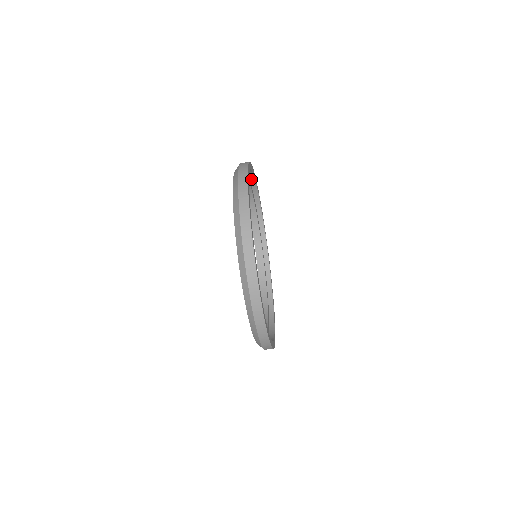
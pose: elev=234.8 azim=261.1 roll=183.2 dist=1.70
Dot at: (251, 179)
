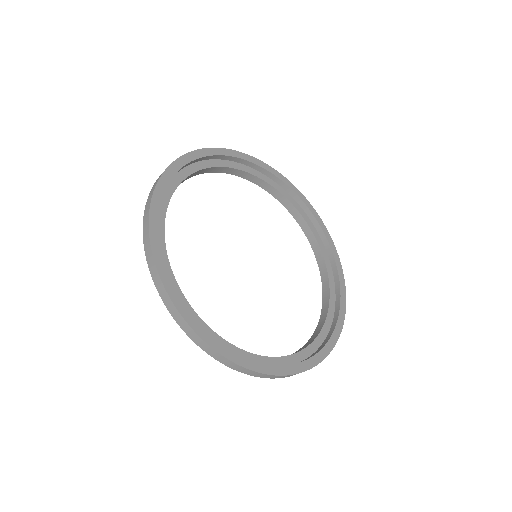
Dot at: (284, 187)
